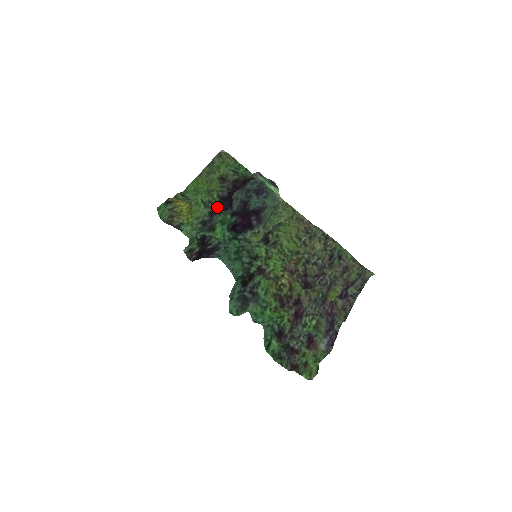
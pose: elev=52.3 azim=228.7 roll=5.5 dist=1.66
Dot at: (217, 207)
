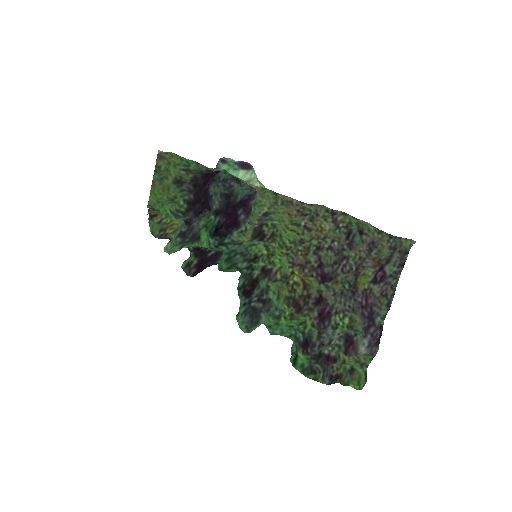
Dot at: (188, 214)
